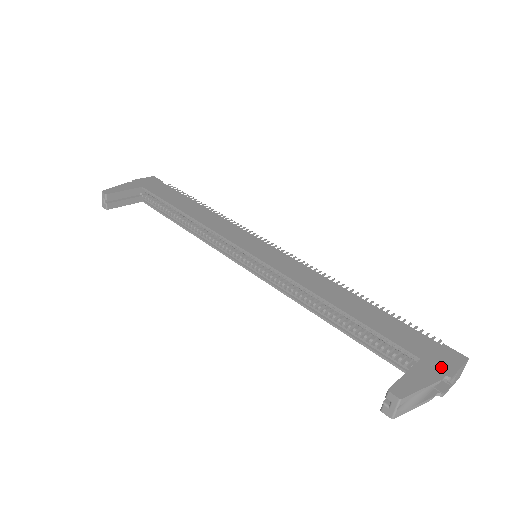
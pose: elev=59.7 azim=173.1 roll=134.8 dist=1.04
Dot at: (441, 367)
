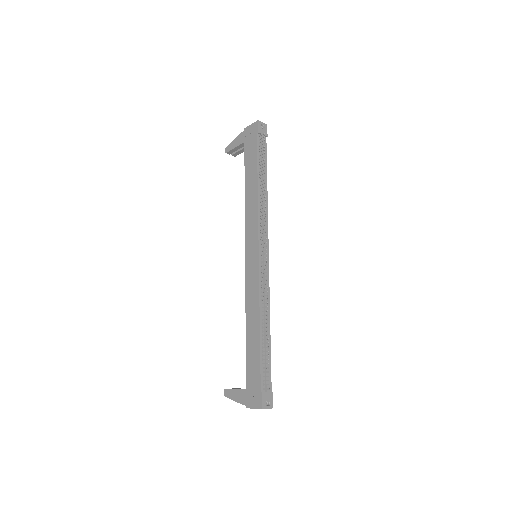
Dot at: (248, 400)
